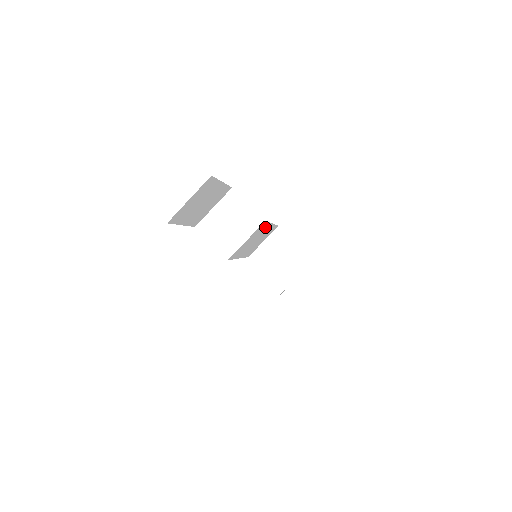
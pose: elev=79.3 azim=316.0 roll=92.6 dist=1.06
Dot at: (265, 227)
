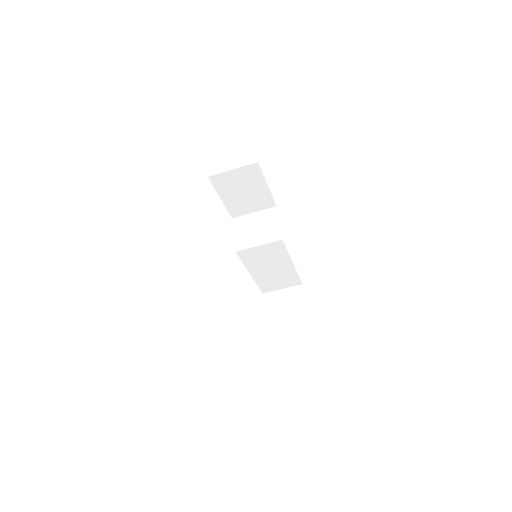
Dot at: (283, 256)
